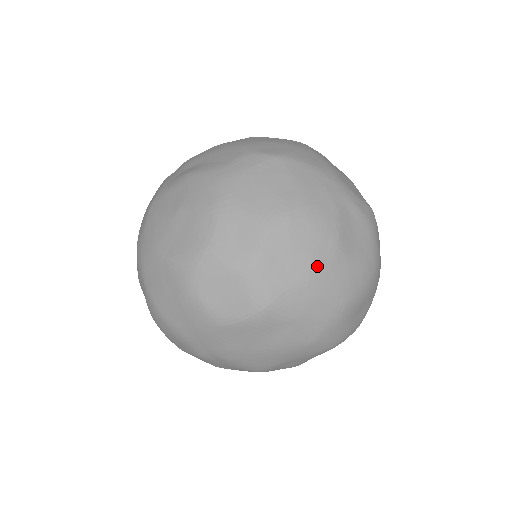
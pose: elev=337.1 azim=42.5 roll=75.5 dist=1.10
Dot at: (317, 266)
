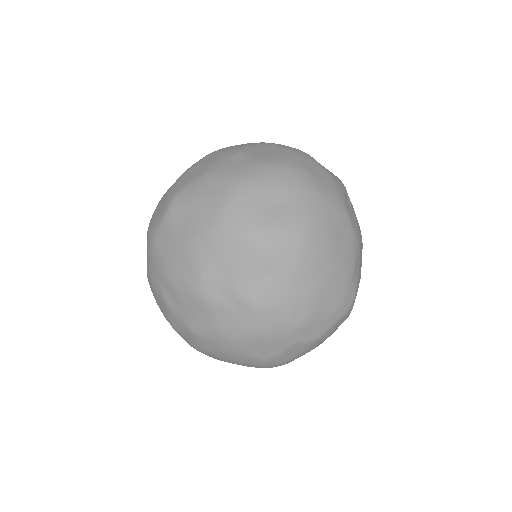
Dot at: (215, 165)
